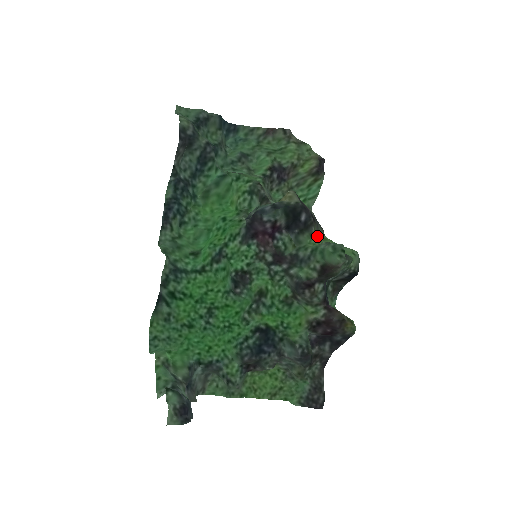
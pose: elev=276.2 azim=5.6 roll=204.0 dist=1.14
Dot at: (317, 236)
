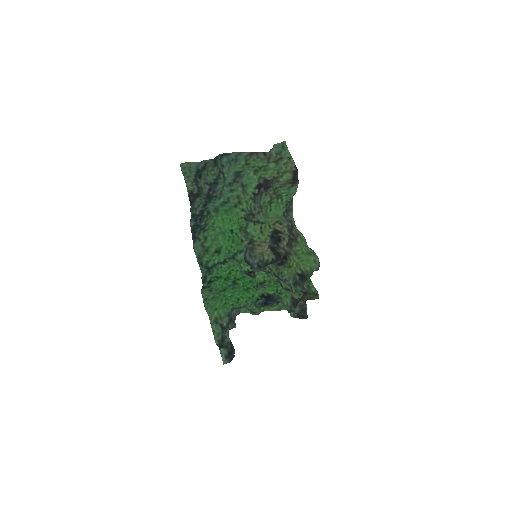
Dot at: (290, 262)
